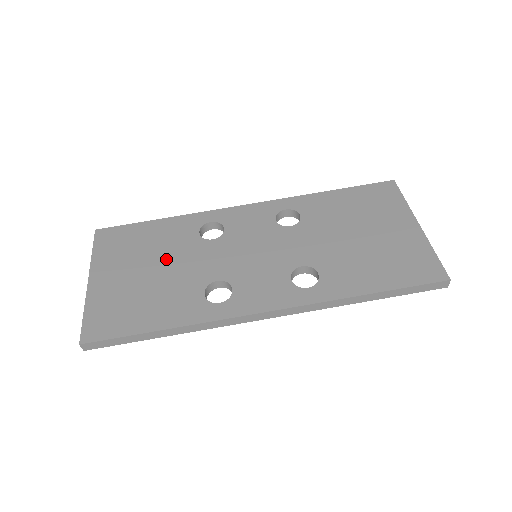
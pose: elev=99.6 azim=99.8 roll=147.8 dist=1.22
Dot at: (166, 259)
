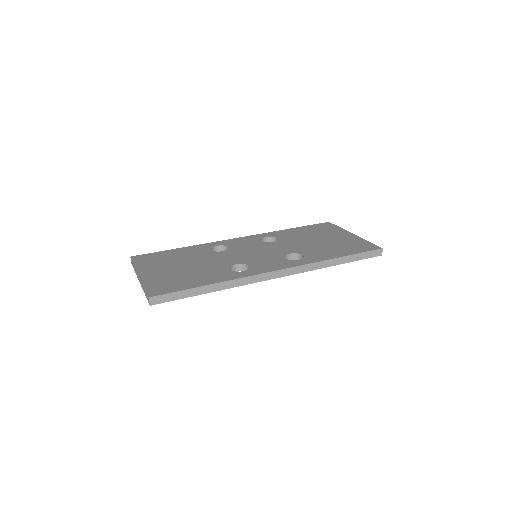
Dot at: (194, 261)
